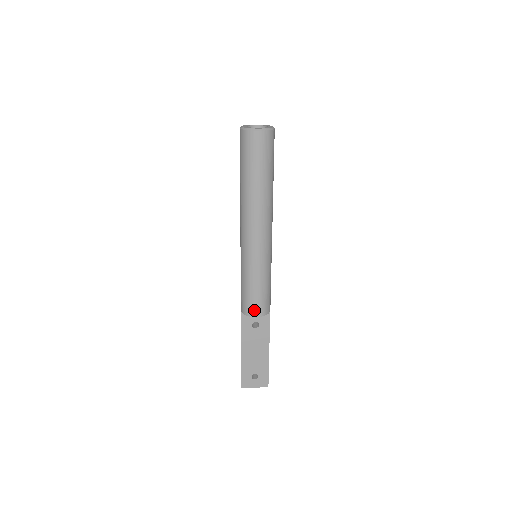
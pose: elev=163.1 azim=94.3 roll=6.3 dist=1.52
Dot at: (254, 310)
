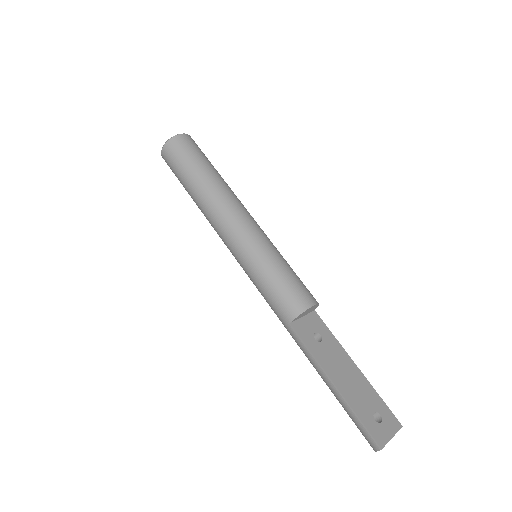
Dot at: (305, 298)
